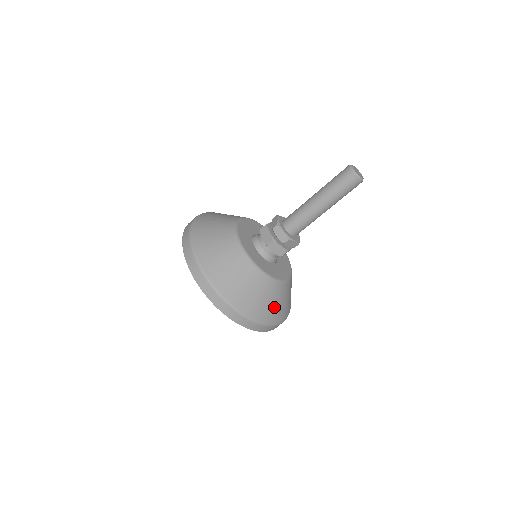
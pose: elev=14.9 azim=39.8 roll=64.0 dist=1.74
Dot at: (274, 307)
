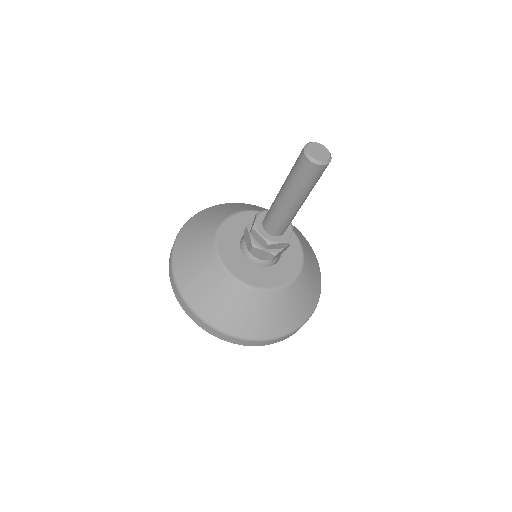
Dot at: (275, 319)
